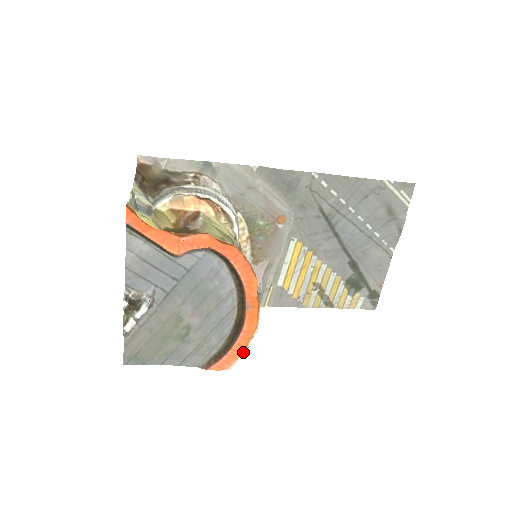
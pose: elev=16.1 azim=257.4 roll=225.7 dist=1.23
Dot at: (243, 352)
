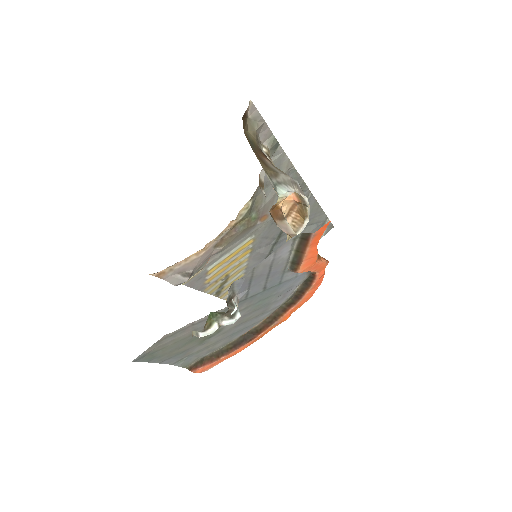
Dot at: (228, 357)
